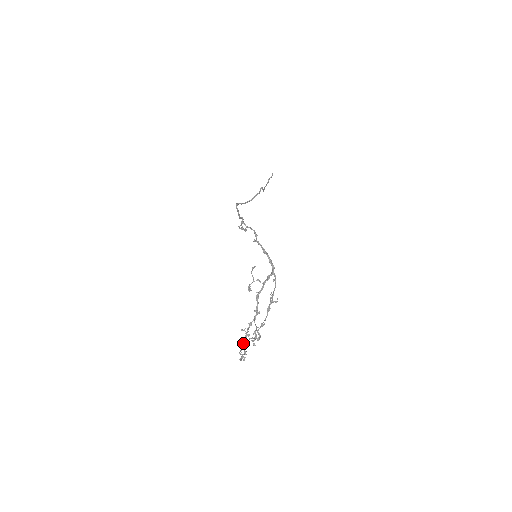
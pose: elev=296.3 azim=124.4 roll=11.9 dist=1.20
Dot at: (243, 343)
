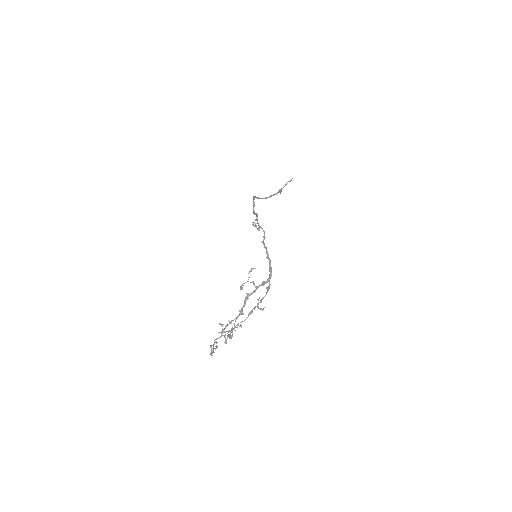
Dot at: occluded
